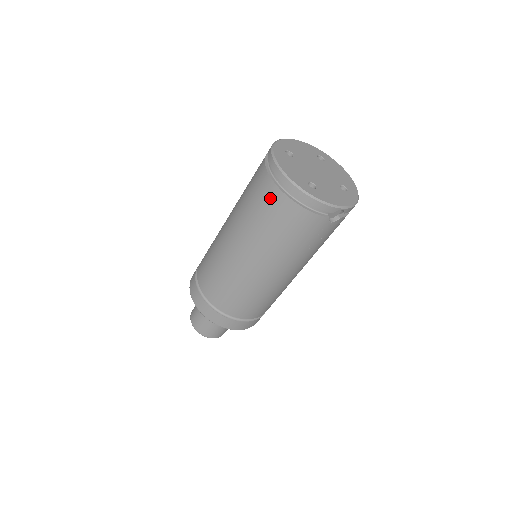
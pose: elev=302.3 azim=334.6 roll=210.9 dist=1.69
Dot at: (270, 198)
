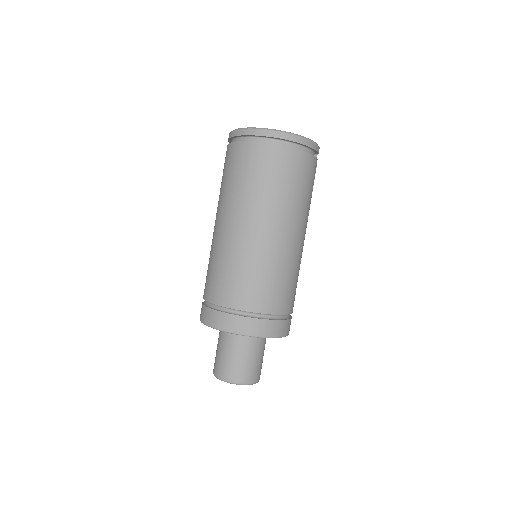
Dot at: (282, 160)
